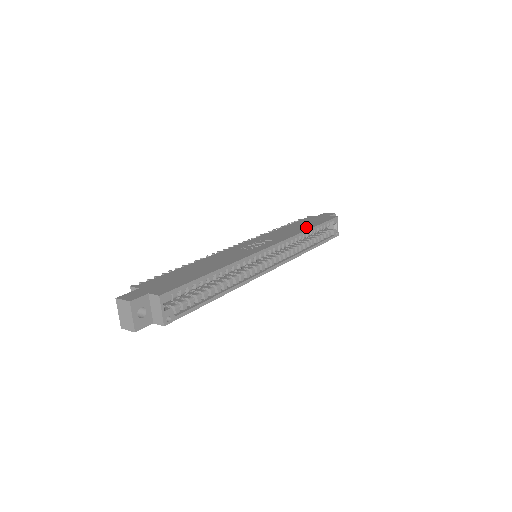
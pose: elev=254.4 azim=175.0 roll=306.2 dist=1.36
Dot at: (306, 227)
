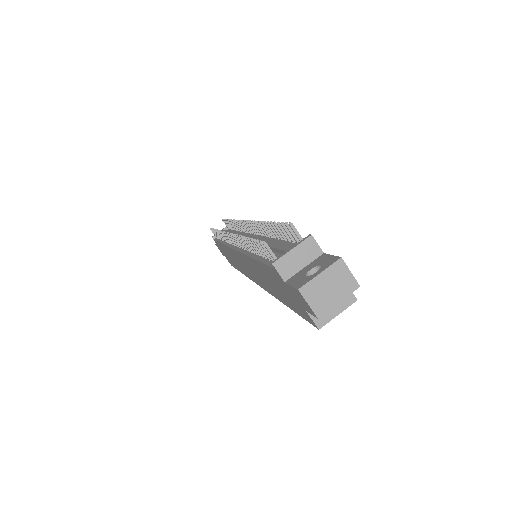
Dot at: occluded
